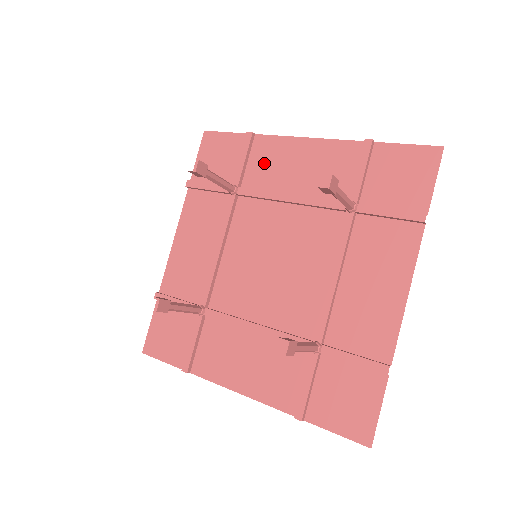
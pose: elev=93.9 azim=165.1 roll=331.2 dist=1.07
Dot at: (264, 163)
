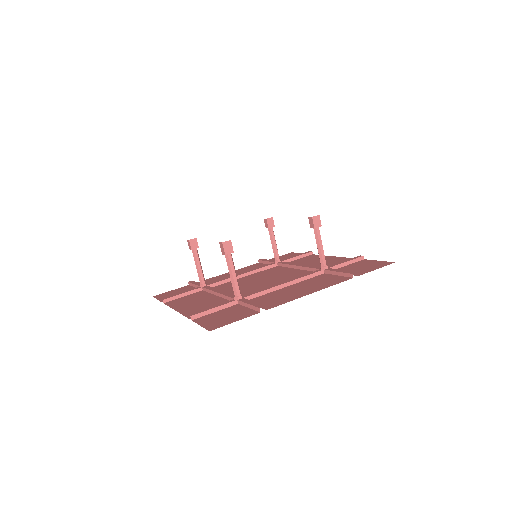
Dot at: (304, 260)
